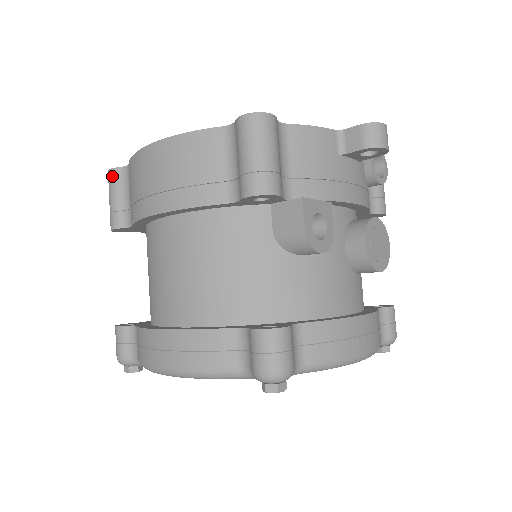
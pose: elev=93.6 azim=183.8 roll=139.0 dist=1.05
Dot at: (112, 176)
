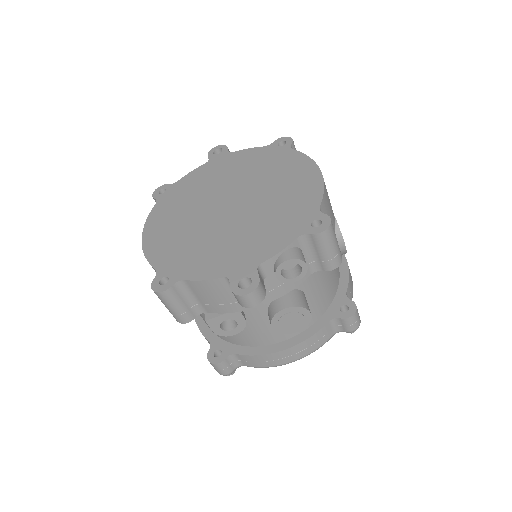
Dot at: (155, 201)
